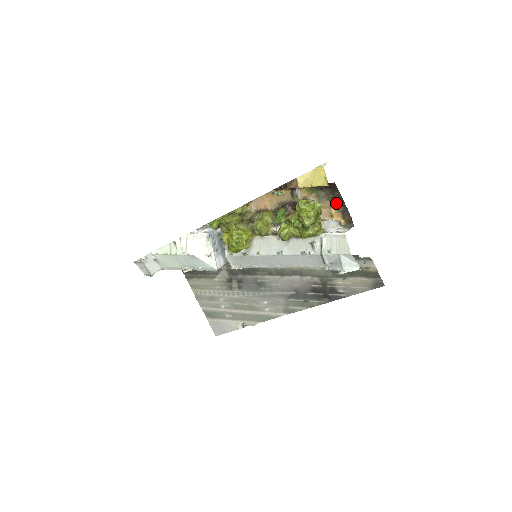
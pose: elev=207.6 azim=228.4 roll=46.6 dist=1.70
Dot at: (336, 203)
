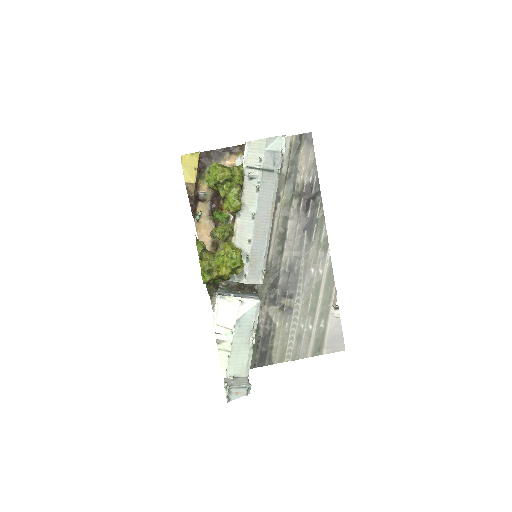
Dot at: (221, 158)
